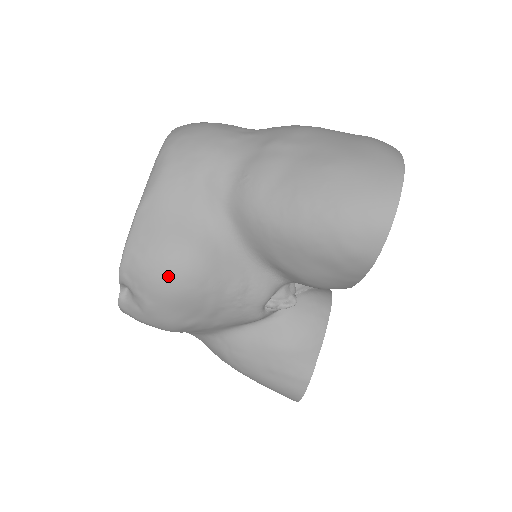
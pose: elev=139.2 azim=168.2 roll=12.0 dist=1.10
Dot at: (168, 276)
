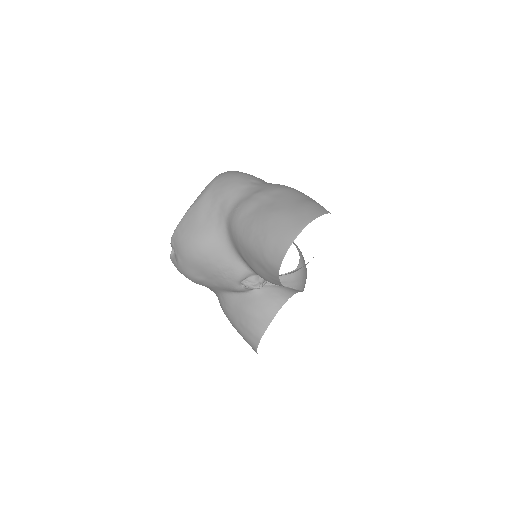
Dot at: (189, 248)
